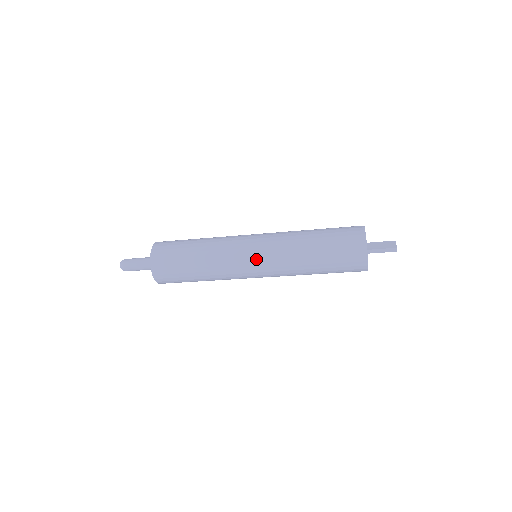
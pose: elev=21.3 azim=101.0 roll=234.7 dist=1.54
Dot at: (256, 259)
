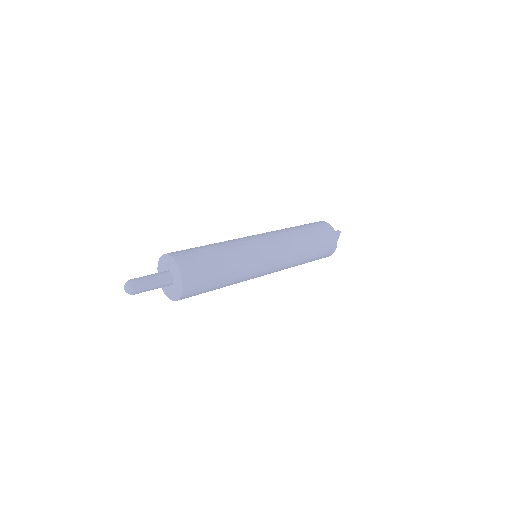
Dot at: occluded
